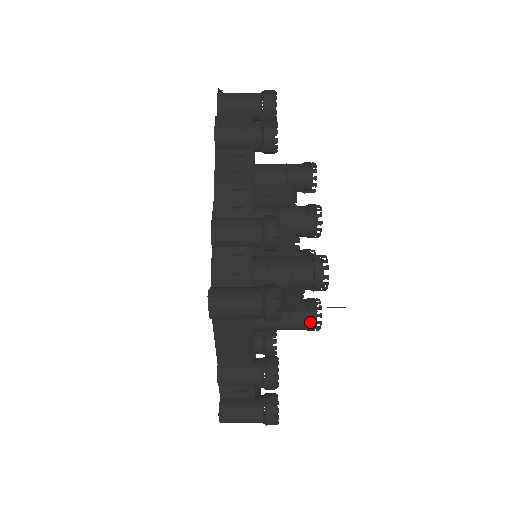
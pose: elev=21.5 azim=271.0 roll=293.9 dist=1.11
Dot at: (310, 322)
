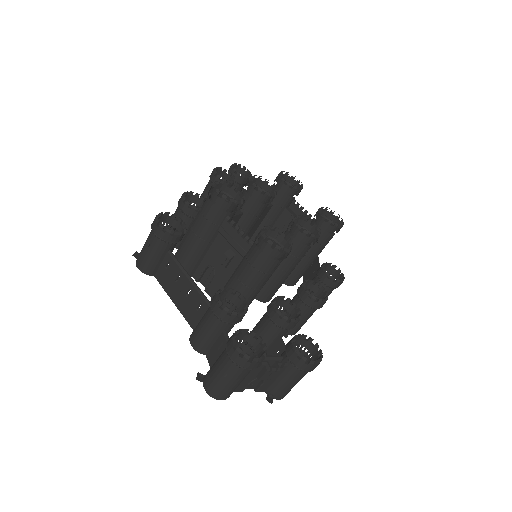
Dot at: (260, 244)
